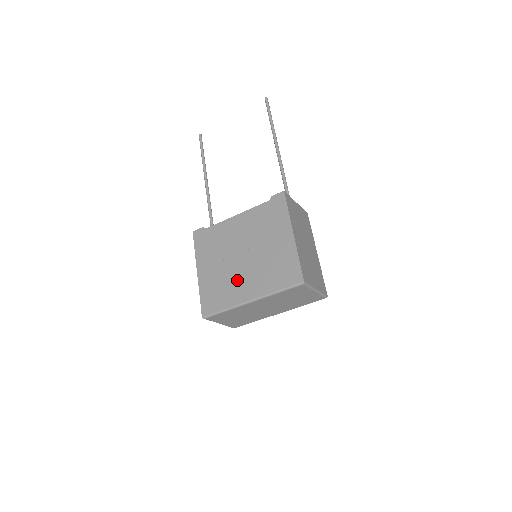
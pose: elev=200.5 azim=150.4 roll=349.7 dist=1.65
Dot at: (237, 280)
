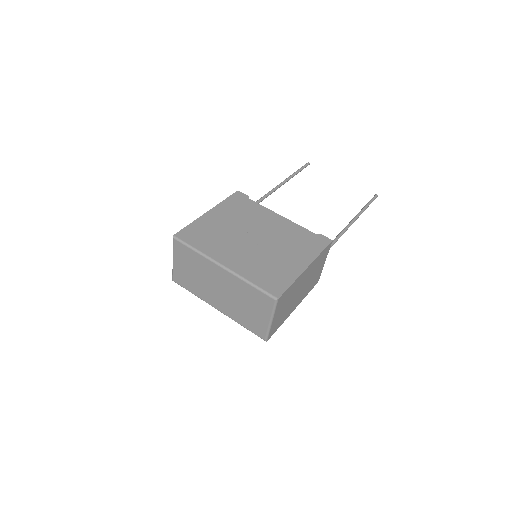
Dot at: (231, 245)
